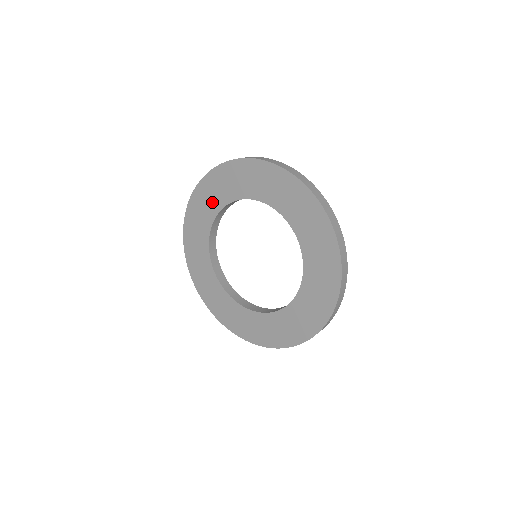
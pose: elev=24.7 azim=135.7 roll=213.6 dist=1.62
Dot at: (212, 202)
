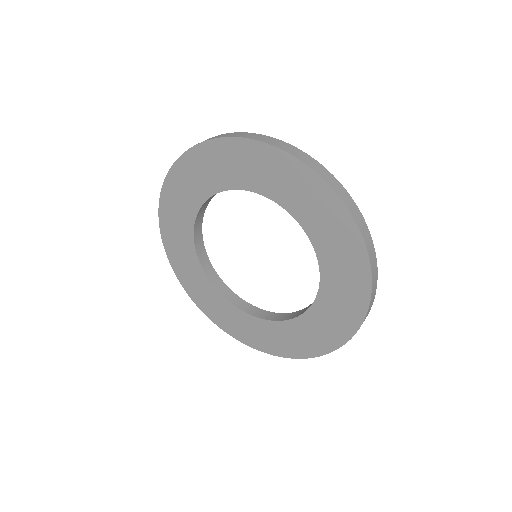
Dot at: (181, 222)
